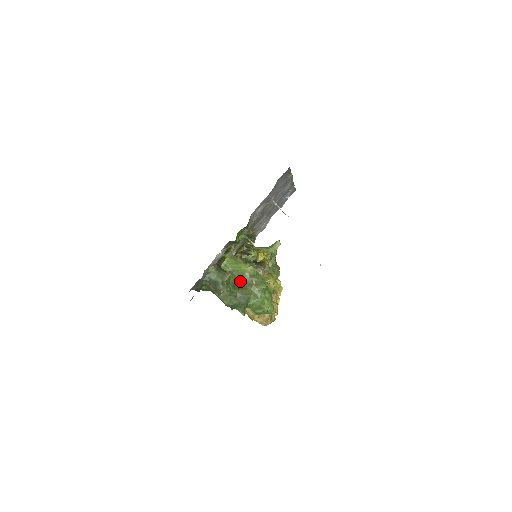
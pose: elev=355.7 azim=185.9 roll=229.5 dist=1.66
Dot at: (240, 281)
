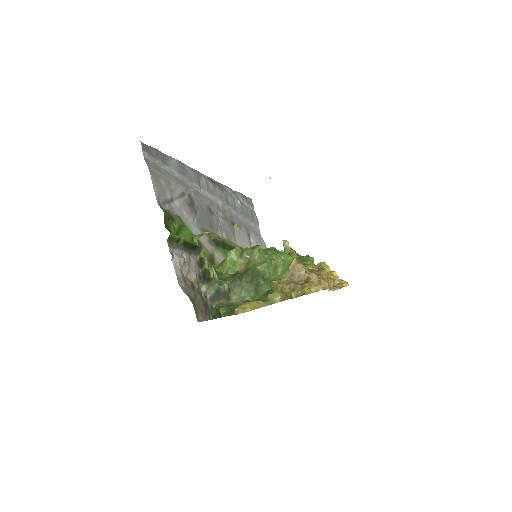
Dot at: (241, 272)
